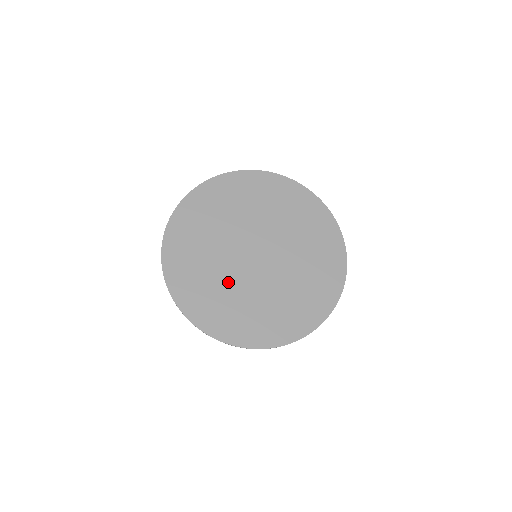
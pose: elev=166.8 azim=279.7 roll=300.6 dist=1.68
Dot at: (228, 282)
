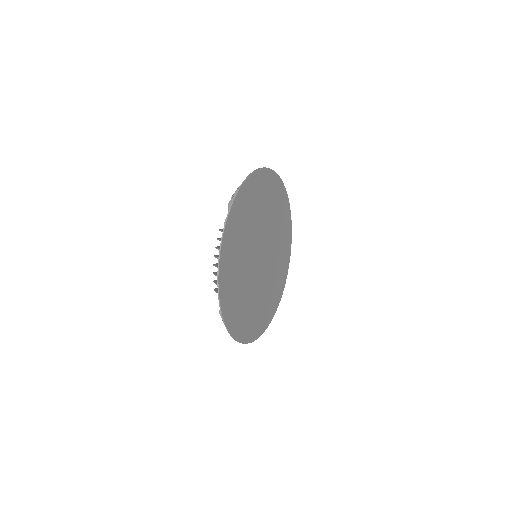
Dot at: (253, 294)
